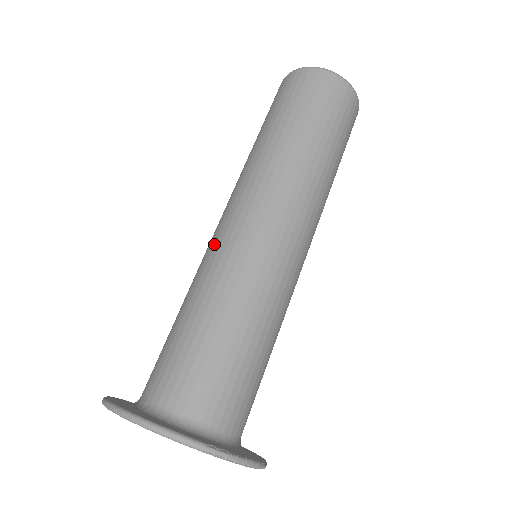
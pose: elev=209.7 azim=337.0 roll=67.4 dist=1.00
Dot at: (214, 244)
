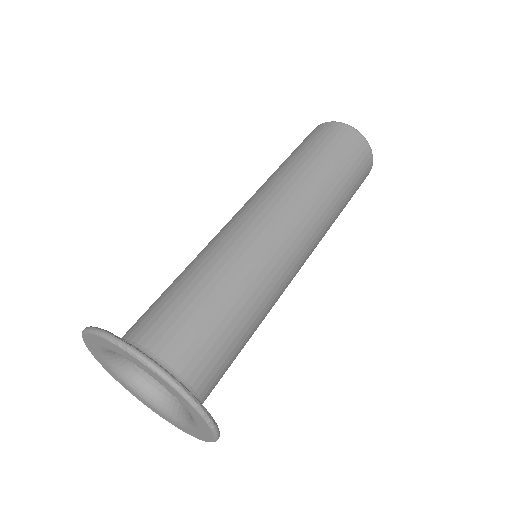
Dot at: occluded
